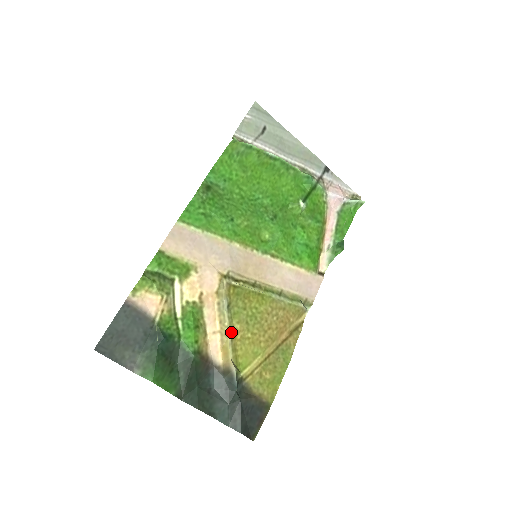
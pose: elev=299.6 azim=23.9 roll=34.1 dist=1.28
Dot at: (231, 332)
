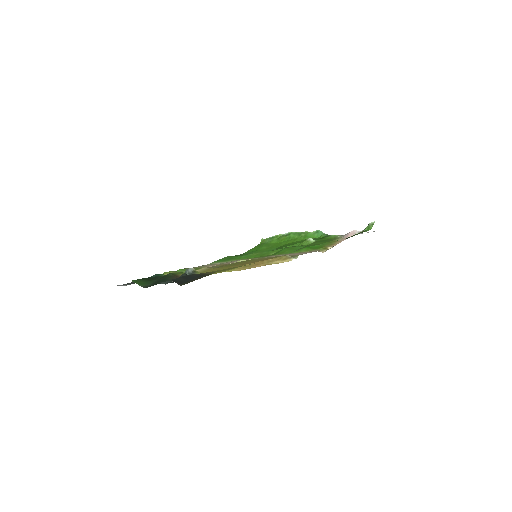
Dot at: (208, 269)
